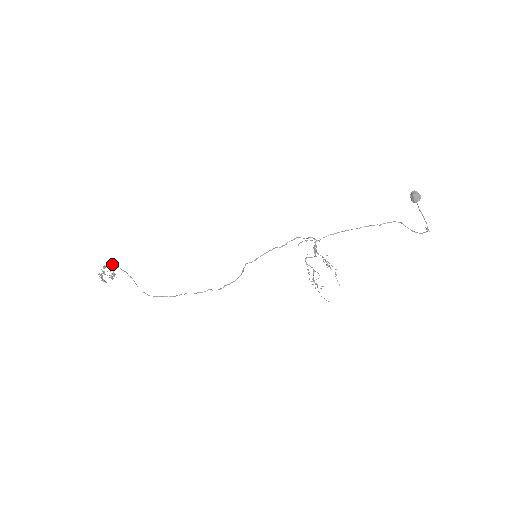
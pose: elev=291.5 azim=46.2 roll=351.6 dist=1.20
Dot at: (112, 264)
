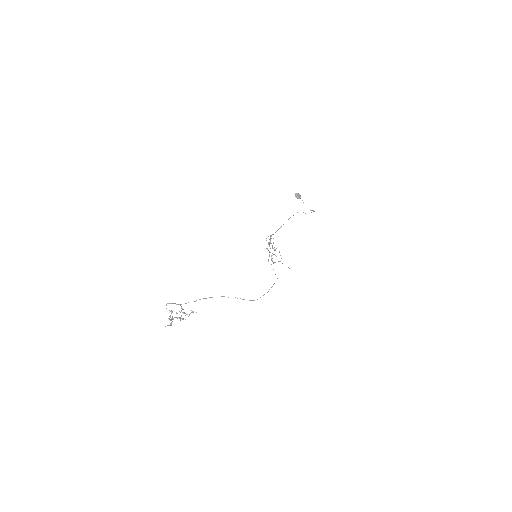
Dot at: (203, 298)
